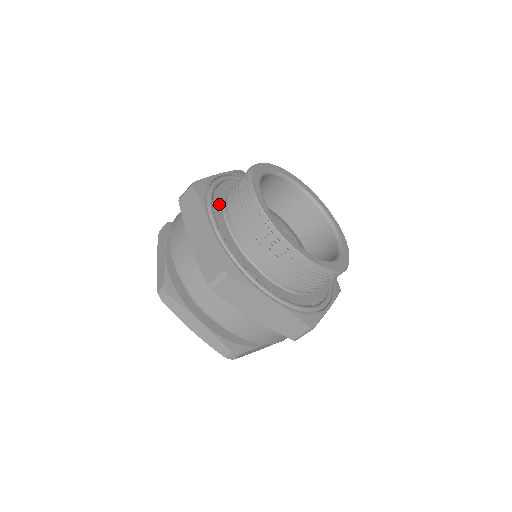
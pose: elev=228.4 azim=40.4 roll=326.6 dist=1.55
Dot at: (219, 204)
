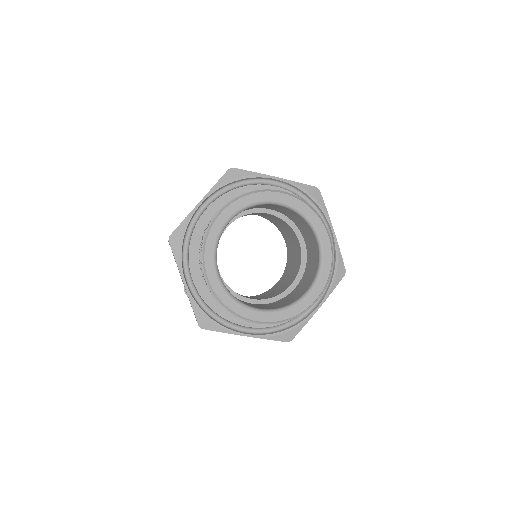
Dot at: (225, 312)
